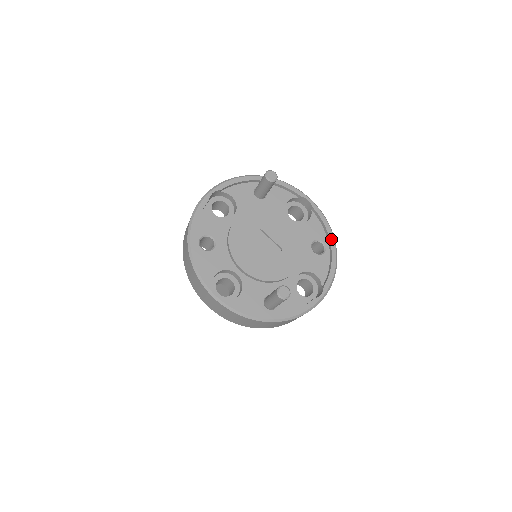
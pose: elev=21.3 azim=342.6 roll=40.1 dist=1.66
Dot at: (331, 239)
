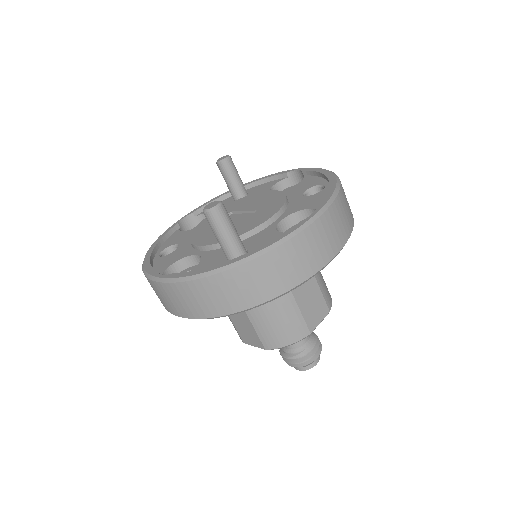
Dot at: (328, 175)
